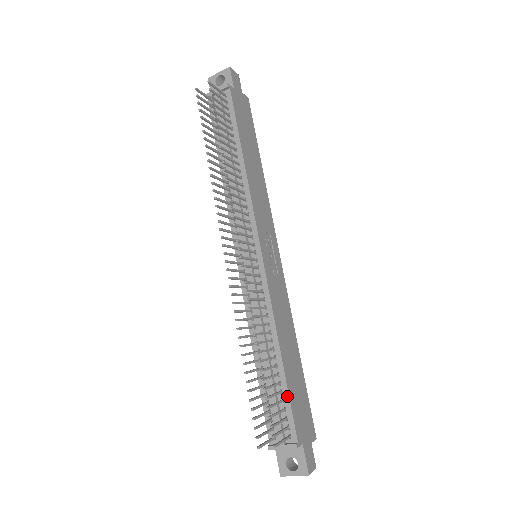
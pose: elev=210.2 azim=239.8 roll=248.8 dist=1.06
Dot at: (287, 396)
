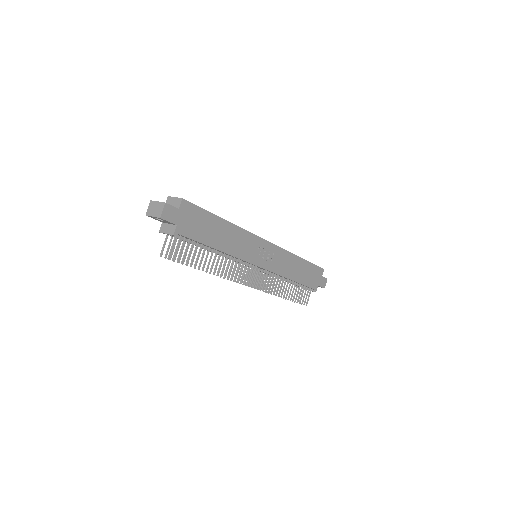
Dot at: occluded
